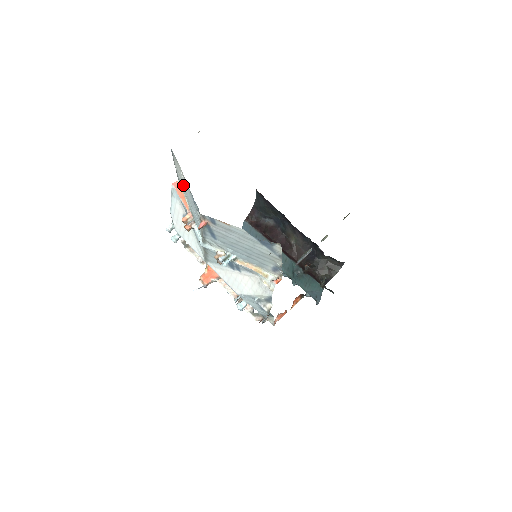
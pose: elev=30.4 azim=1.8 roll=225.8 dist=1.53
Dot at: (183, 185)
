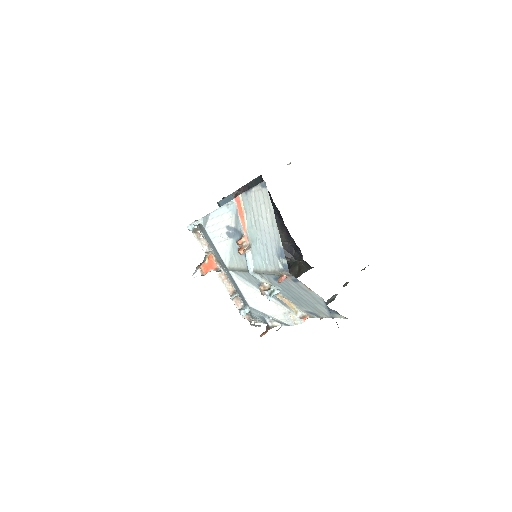
Dot at: (257, 215)
